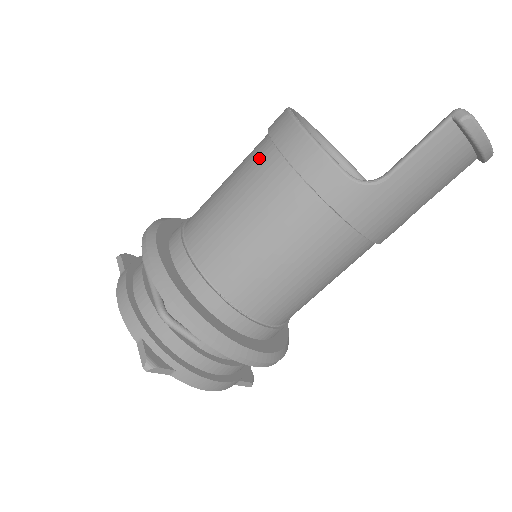
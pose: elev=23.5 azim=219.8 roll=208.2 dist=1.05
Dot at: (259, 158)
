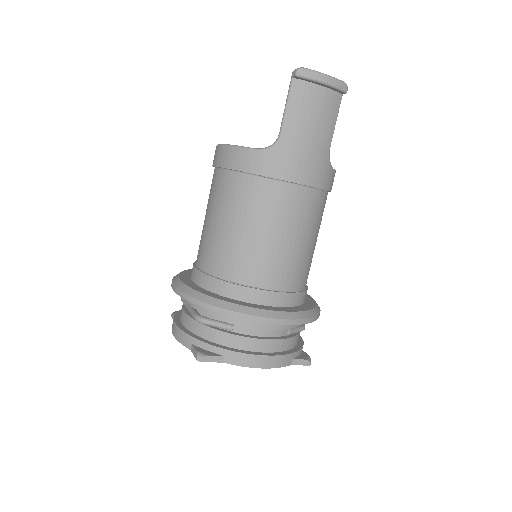
Dot at: (212, 182)
